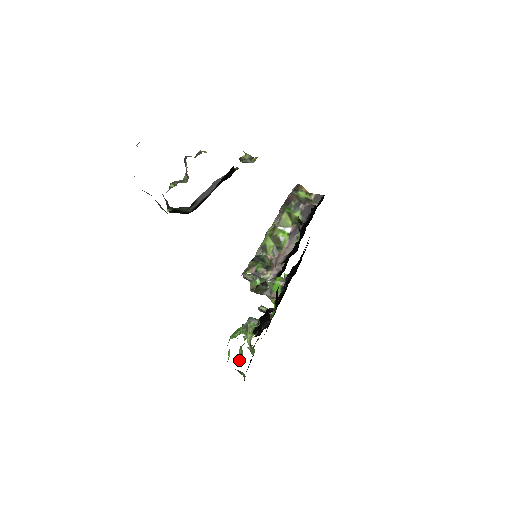
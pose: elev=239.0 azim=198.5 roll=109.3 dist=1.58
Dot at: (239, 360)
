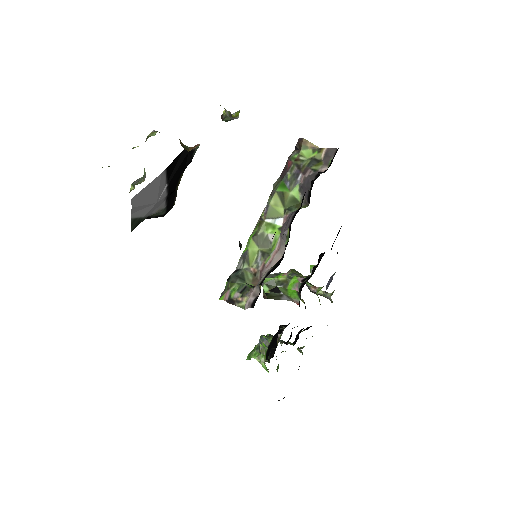
Dot at: occluded
